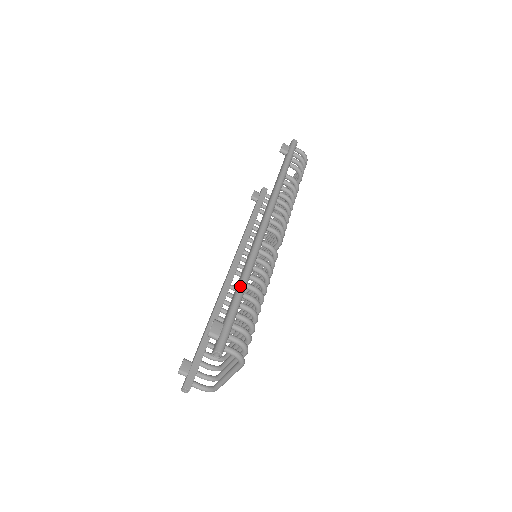
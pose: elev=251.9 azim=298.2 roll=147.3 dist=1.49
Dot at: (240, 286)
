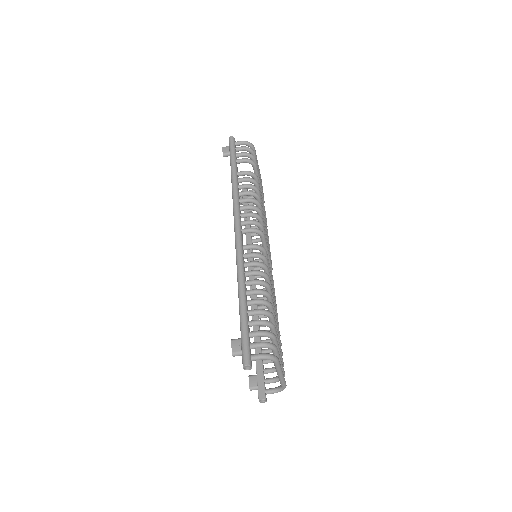
Dot at: (239, 298)
